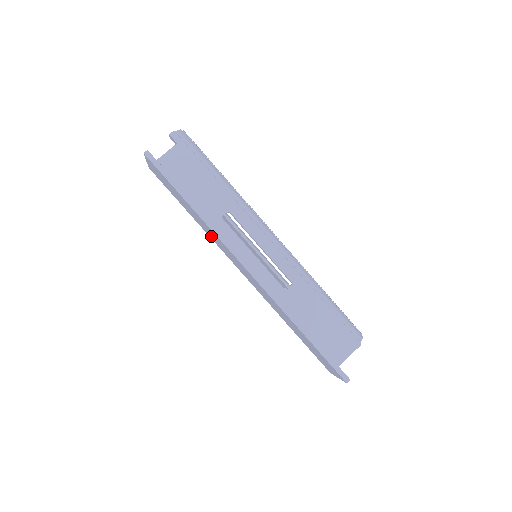
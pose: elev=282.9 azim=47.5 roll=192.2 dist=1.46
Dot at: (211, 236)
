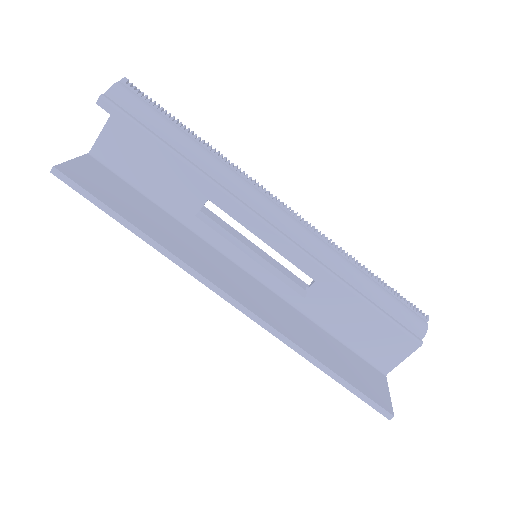
Dot at: occluded
